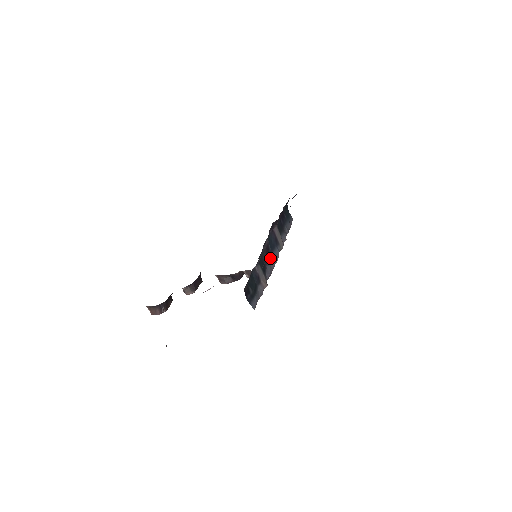
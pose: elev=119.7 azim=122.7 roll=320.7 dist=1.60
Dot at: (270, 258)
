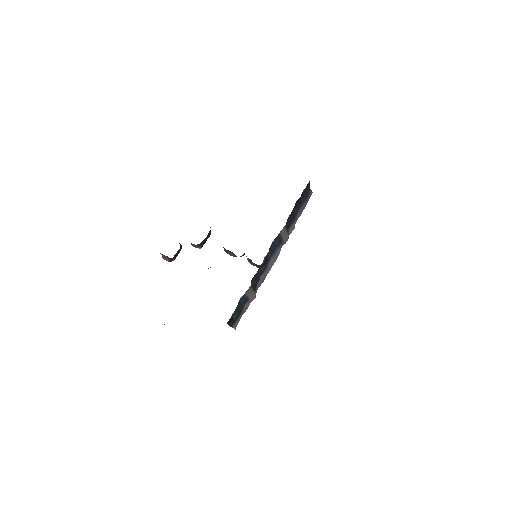
Dot at: (267, 265)
